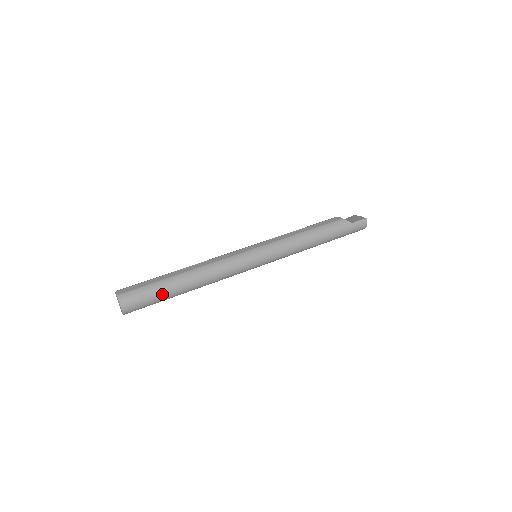
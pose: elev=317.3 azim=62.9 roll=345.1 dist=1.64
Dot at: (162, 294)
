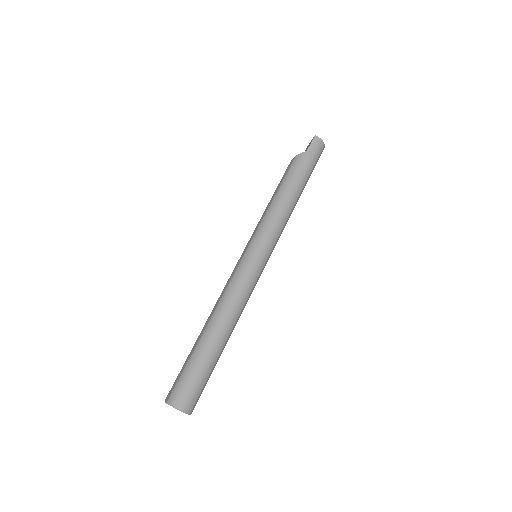
Dot at: (203, 364)
